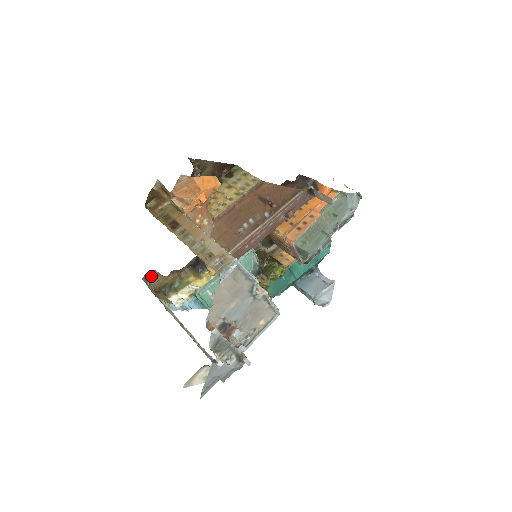
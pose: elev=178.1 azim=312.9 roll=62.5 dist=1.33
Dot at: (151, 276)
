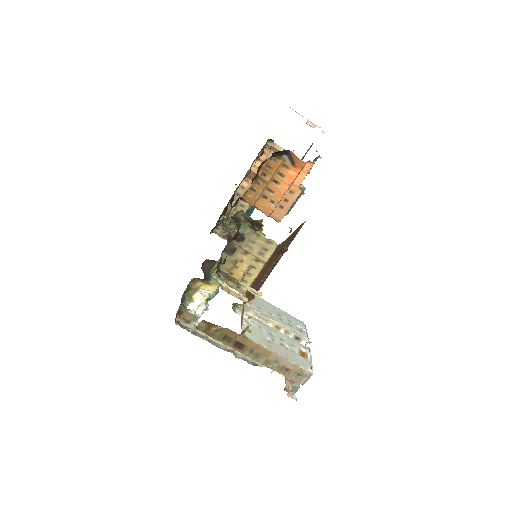
Dot at: occluded
